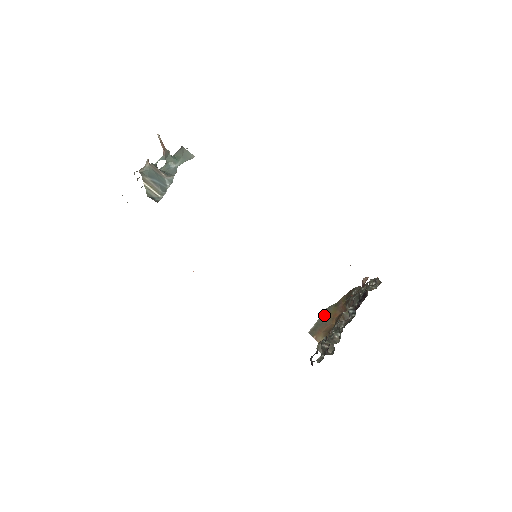
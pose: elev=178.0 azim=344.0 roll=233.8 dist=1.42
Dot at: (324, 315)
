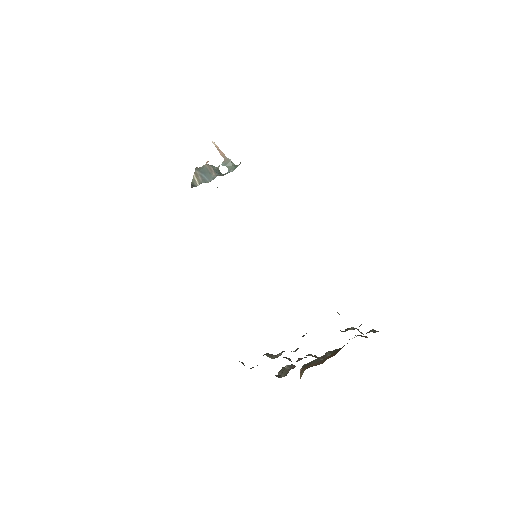
Dot at: occluded
